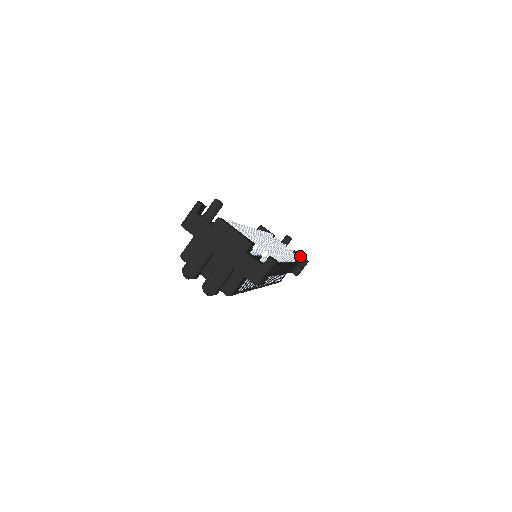
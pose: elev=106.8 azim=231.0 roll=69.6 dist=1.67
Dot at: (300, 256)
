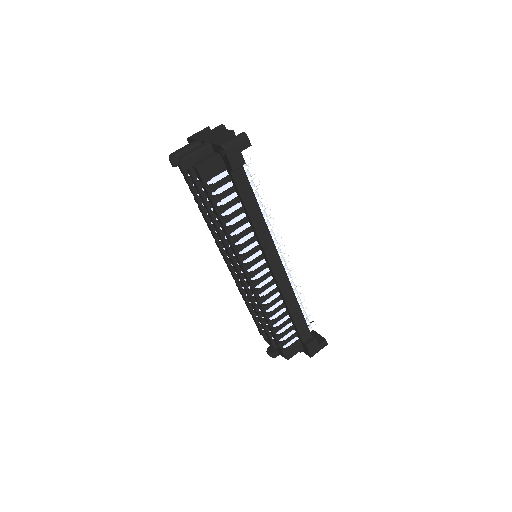
Dot at: (318, 334)
